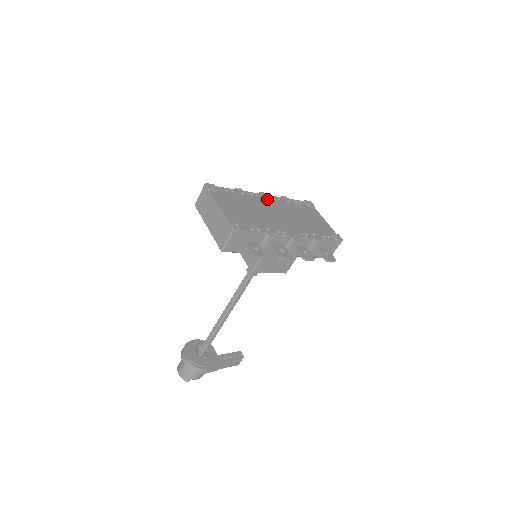
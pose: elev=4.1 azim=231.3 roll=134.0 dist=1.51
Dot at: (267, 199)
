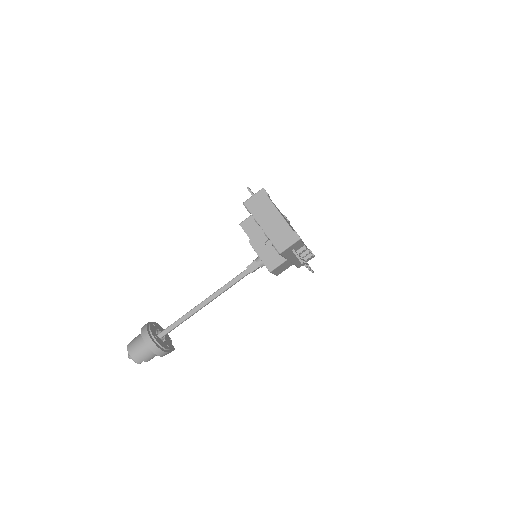
Dot at: occluded
